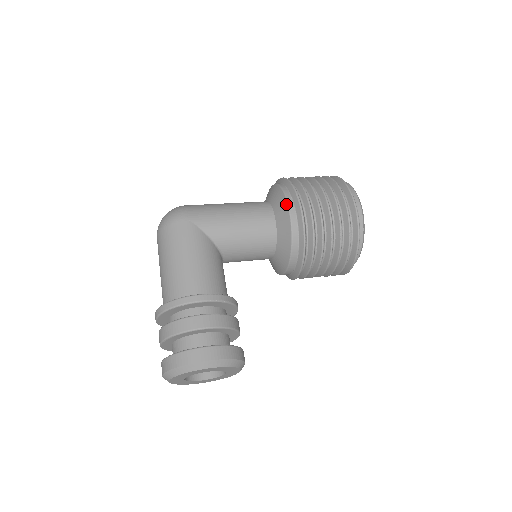
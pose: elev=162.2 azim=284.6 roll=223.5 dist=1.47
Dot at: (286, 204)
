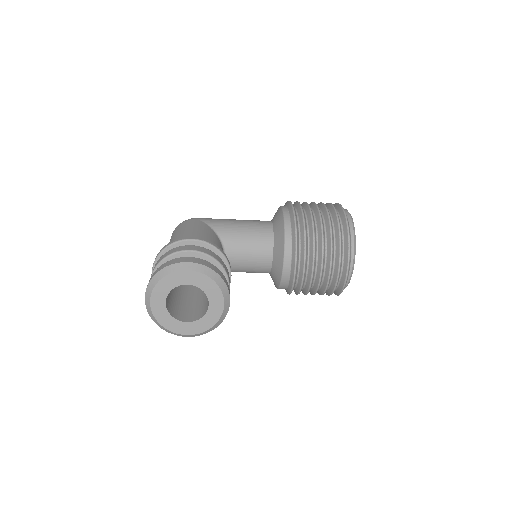
Dot at: (281, 208)
